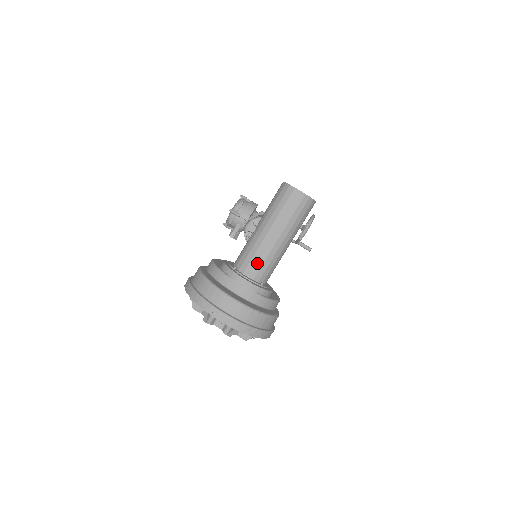
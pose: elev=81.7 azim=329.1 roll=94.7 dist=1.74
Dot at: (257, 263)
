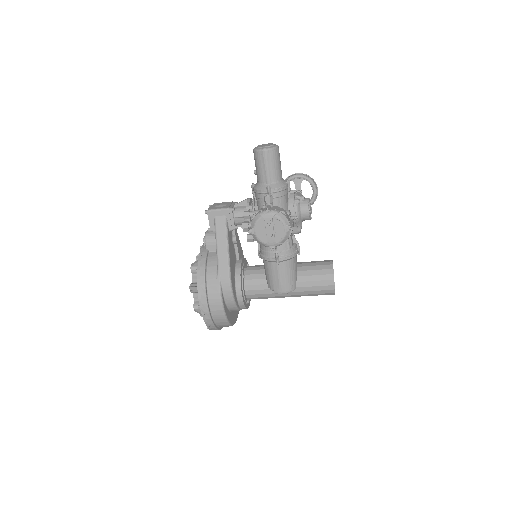
Dot at: occluded
